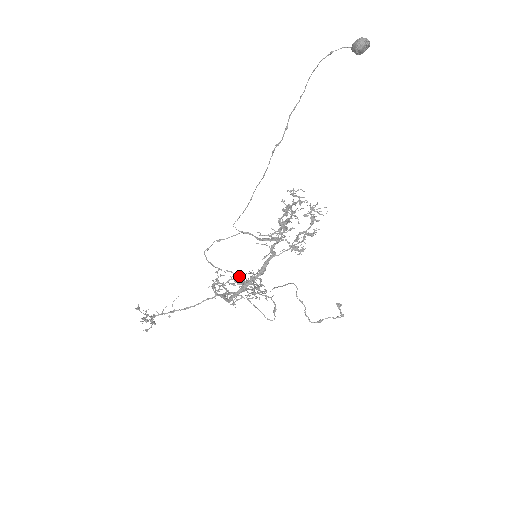
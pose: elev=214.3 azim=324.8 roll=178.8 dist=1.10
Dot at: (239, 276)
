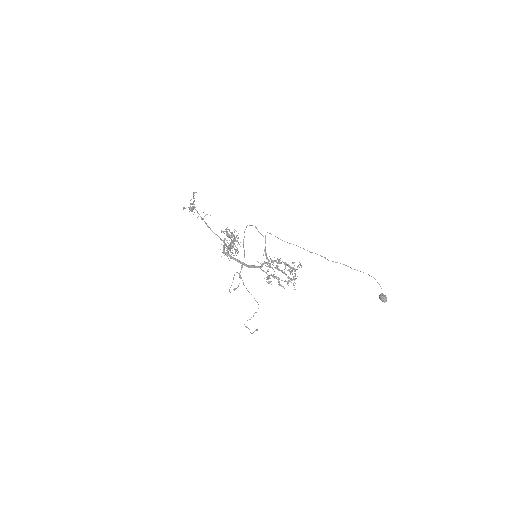
Dot at: occluded
